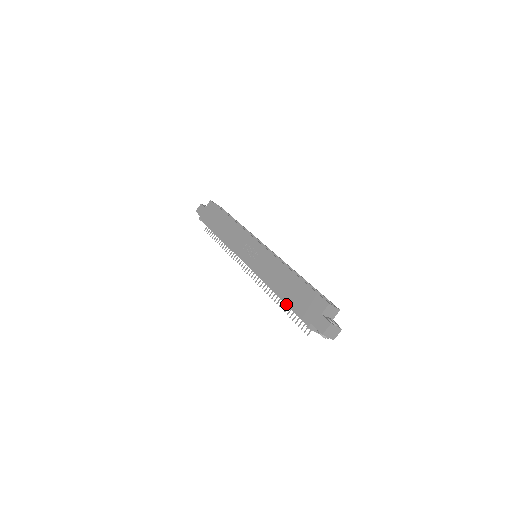
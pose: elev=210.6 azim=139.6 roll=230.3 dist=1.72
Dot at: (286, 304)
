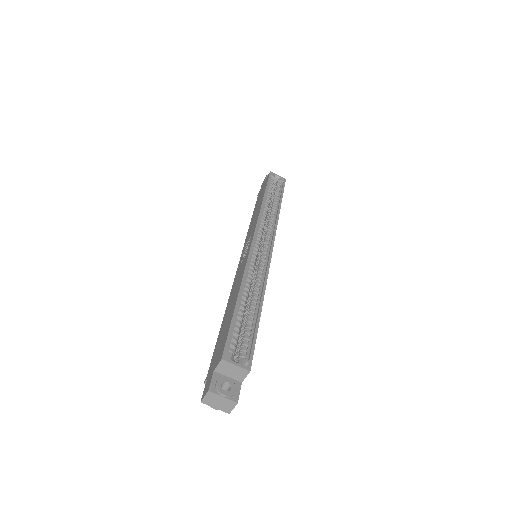
Dot at: occluded
